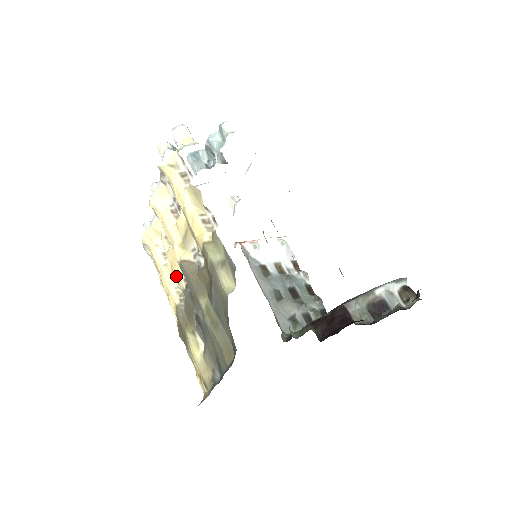
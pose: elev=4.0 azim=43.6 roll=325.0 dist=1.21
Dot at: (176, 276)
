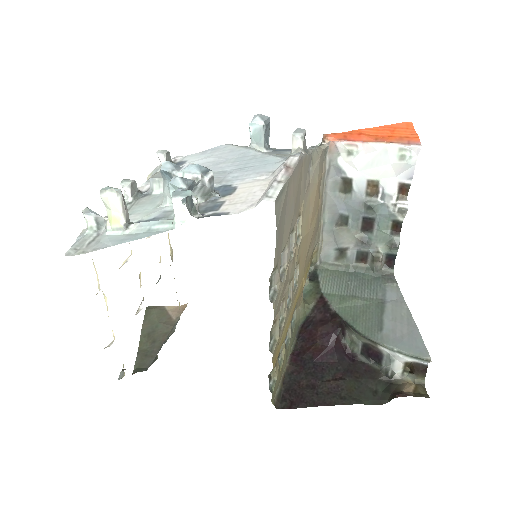
Dot at: occluded
